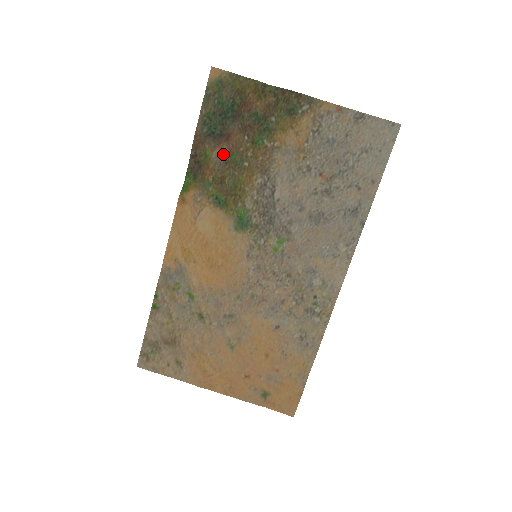
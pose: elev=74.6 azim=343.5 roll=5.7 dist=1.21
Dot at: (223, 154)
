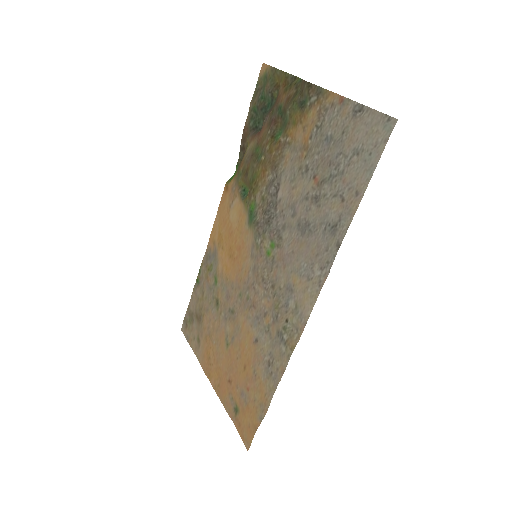
Dot at: (253, 147)
